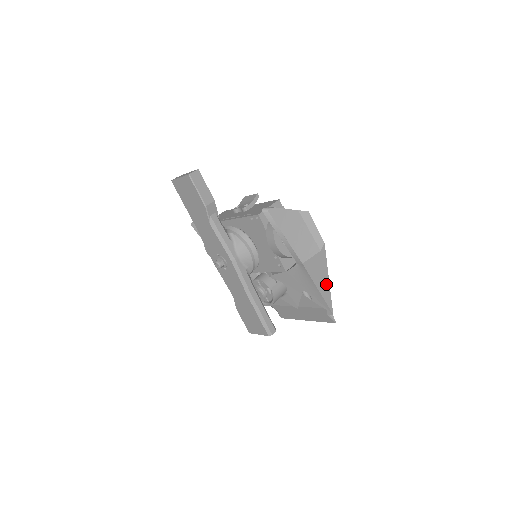
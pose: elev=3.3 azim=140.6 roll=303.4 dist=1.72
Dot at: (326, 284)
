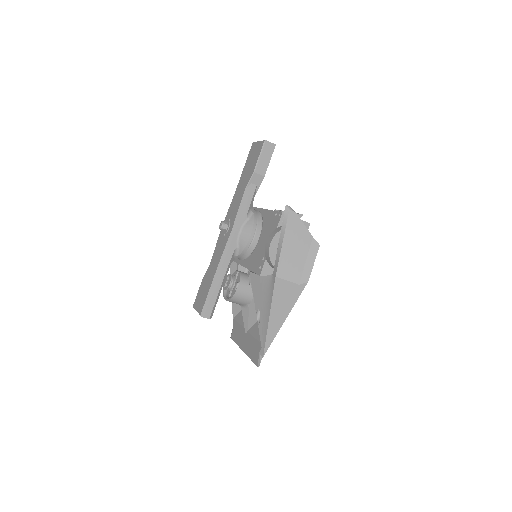
Dot at: (280, 321)
